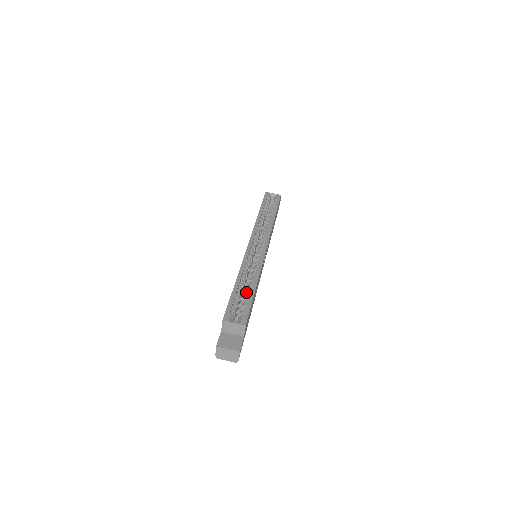
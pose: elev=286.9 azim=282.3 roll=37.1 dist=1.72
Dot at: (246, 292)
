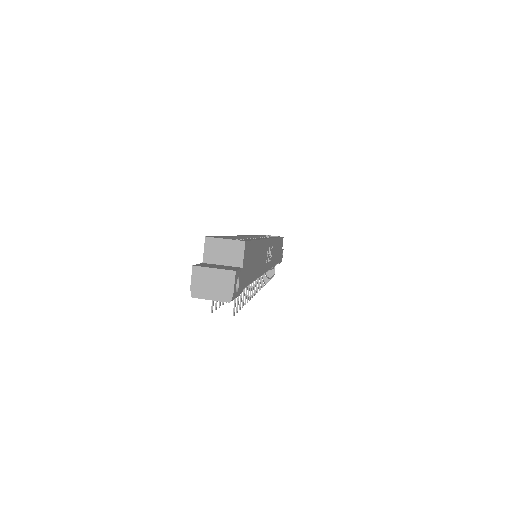
Dot at: occluded
